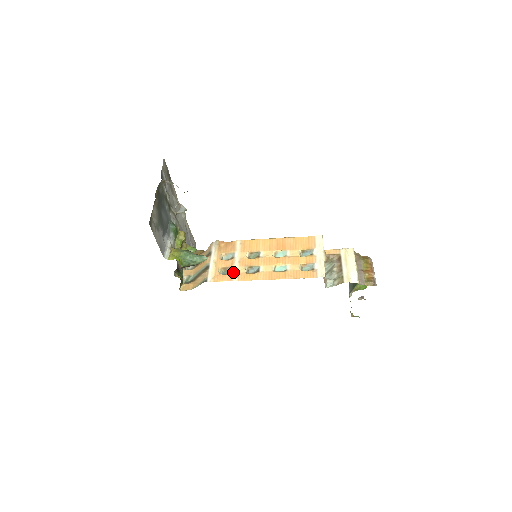
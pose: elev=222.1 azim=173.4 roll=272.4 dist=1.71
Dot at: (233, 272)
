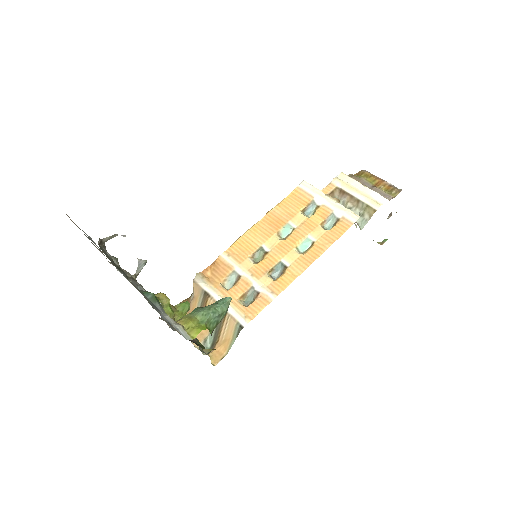
Dot at: (260, 291)
